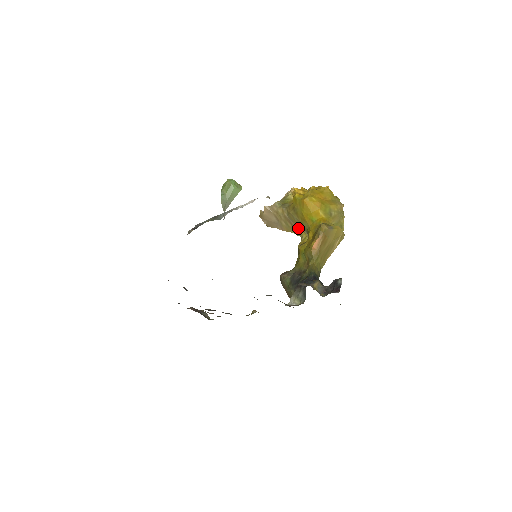
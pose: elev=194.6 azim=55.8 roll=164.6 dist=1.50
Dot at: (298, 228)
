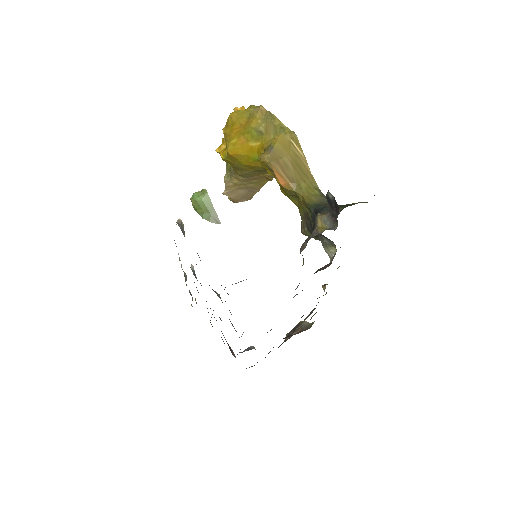
Dot at: (262, 175)
